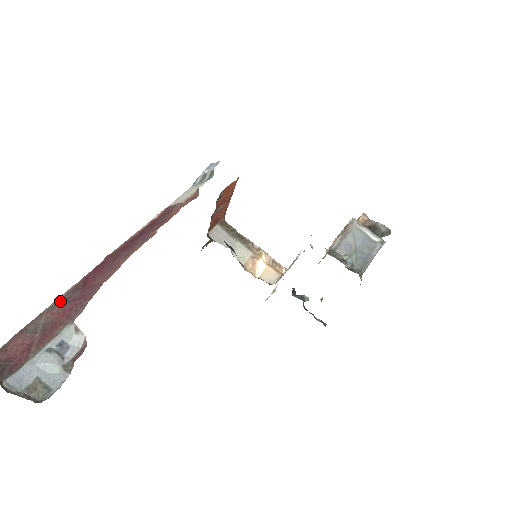
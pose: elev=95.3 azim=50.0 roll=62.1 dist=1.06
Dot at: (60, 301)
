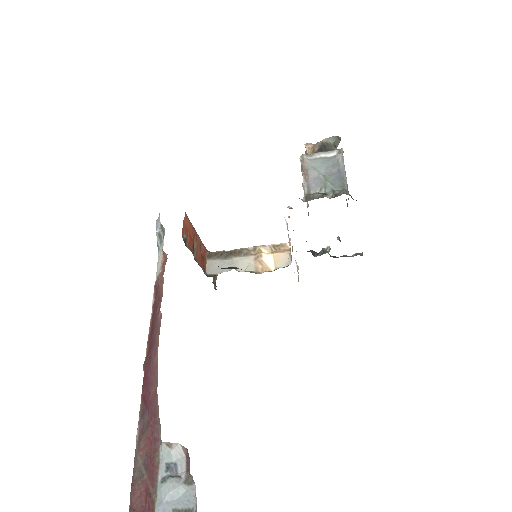
Dot at: (140, 434)
